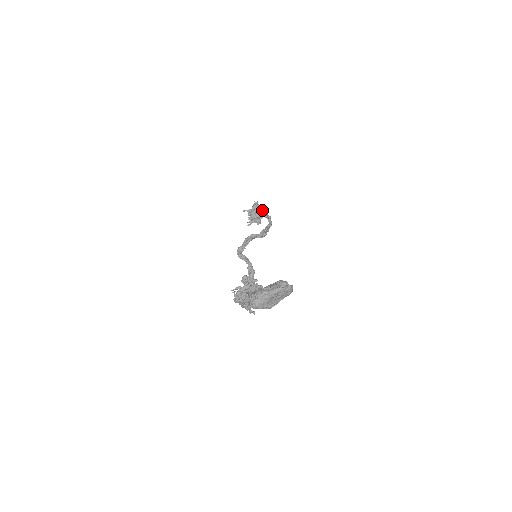
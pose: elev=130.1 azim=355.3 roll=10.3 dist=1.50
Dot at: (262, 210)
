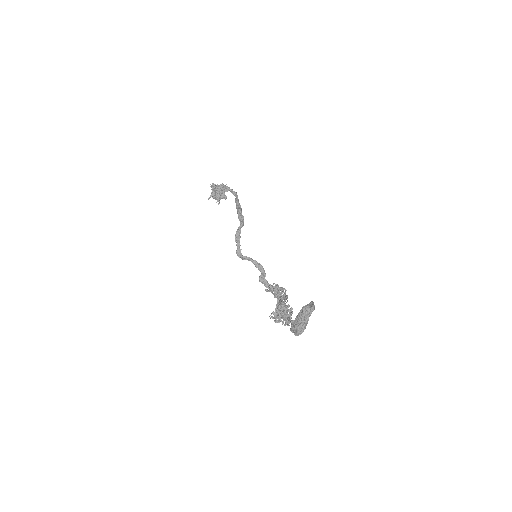
Dot at: (221, 187)
